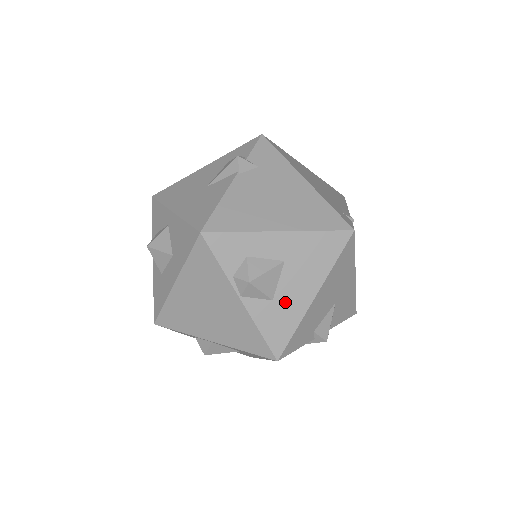
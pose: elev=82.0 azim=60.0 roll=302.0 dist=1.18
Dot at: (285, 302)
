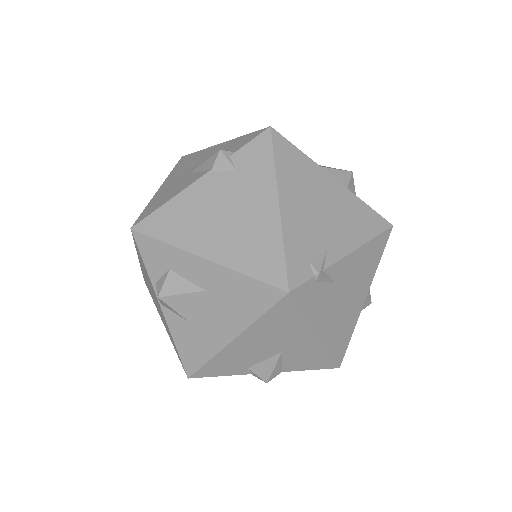
Dot at: (201, 330)
